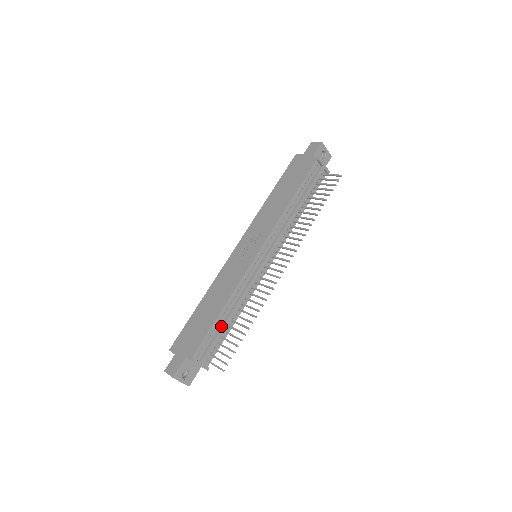
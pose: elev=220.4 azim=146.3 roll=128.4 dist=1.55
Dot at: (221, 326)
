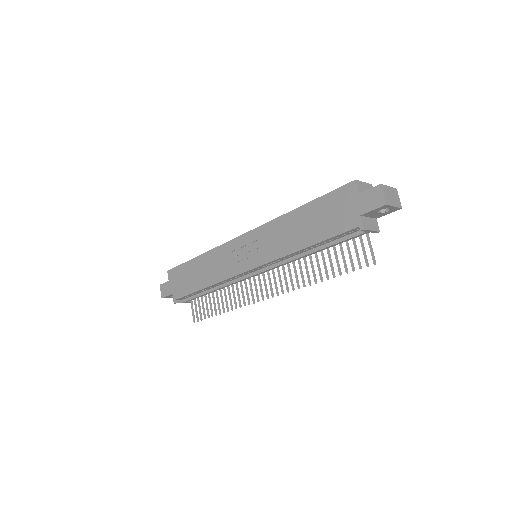
Dot at: (203, 293)
